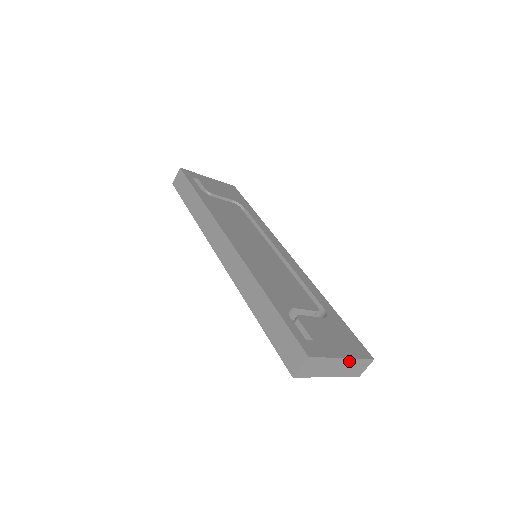
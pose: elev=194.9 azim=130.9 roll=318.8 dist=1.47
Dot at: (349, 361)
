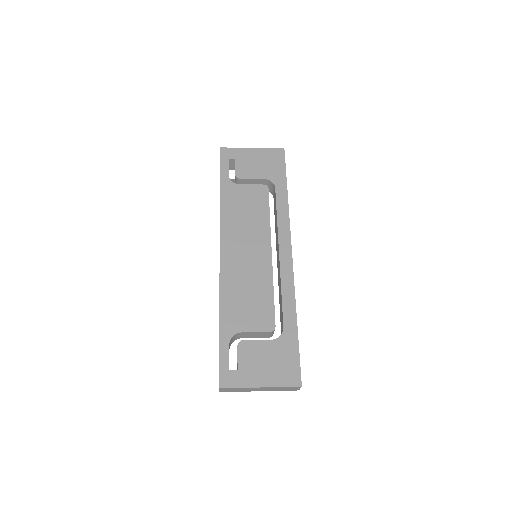
Dot at: (270, 387)
